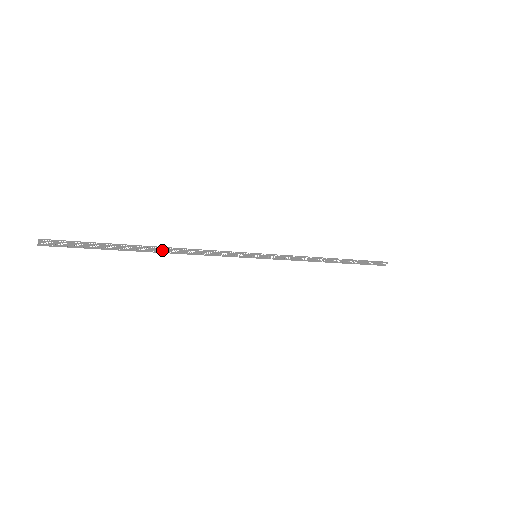
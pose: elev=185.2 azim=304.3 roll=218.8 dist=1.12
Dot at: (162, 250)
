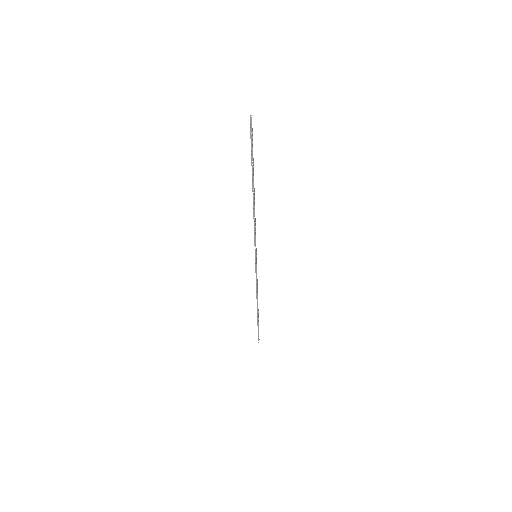
Dot at: (254, 195)
